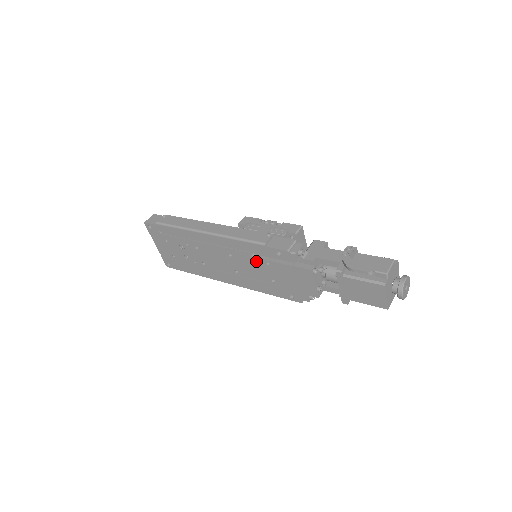
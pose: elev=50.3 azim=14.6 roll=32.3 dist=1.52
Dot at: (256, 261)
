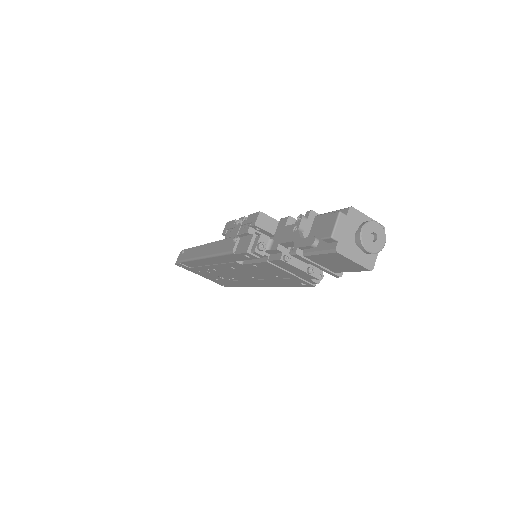
Dot at: (248, 266)
